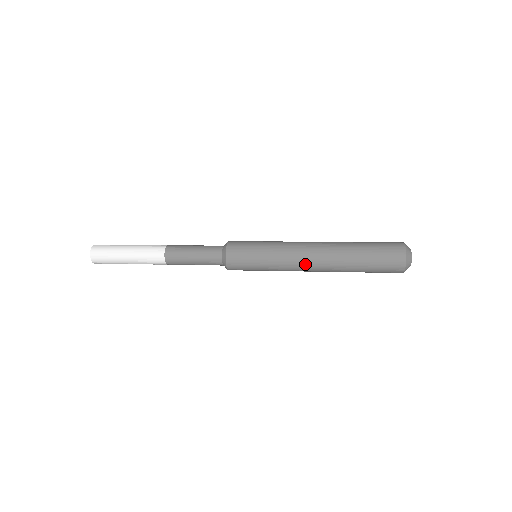
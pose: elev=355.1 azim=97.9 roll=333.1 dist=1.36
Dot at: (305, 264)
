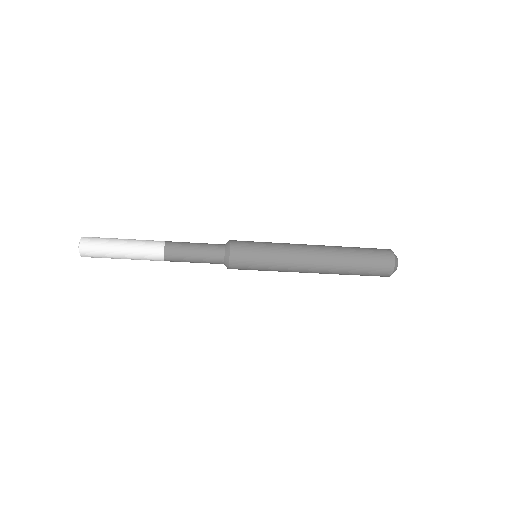
Dot at: (306, 262)
